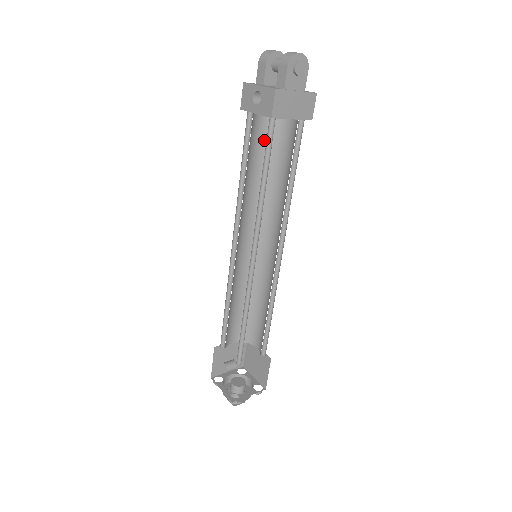
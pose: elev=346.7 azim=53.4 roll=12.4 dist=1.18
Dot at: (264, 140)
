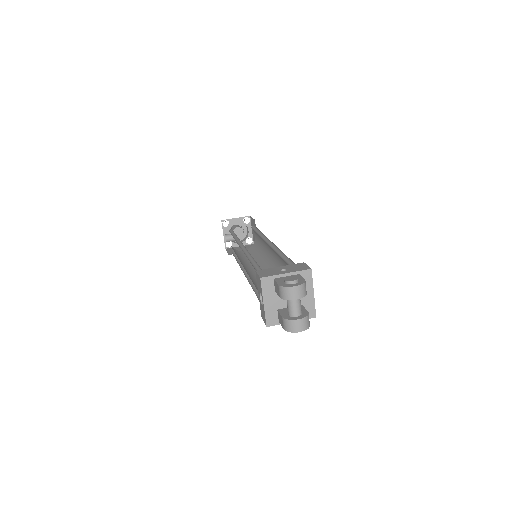
Dot at: occluded
